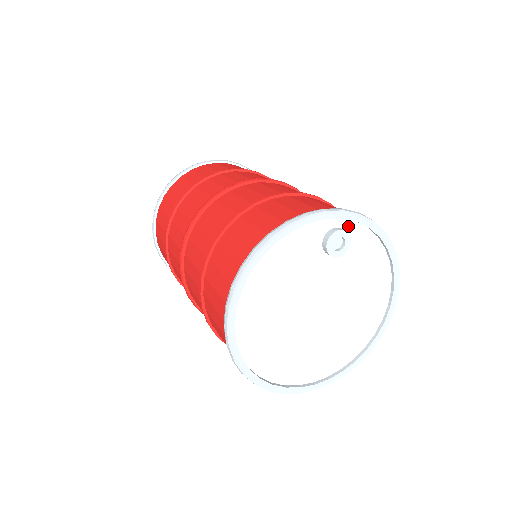
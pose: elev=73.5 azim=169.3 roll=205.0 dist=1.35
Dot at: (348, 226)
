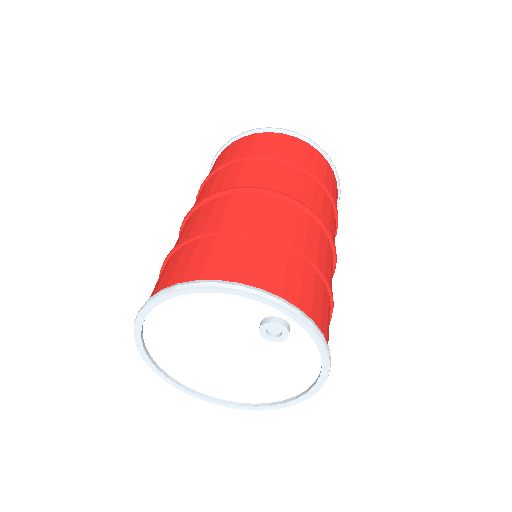
Dot at: (296, 325)
